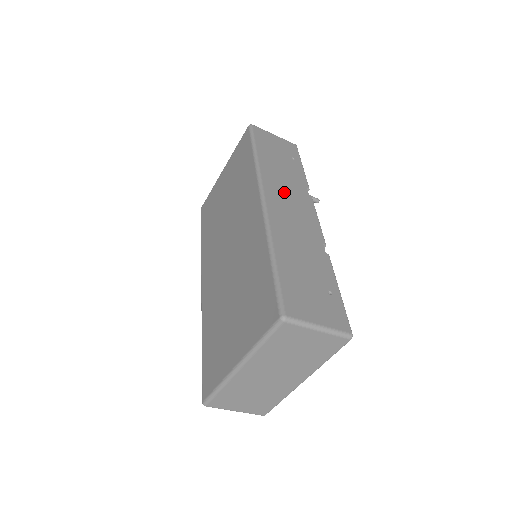
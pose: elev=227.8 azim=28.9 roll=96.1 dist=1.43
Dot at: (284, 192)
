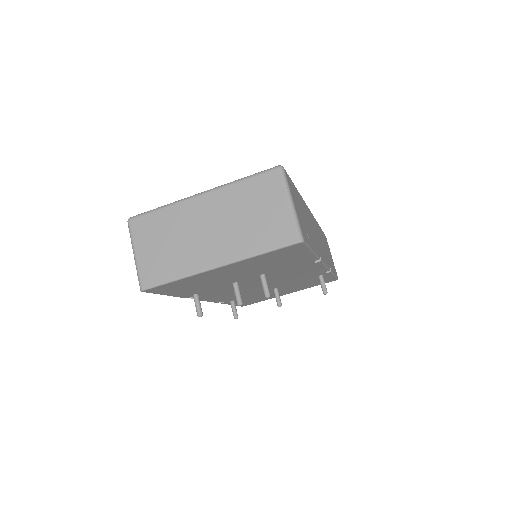
Dot at: occluded
